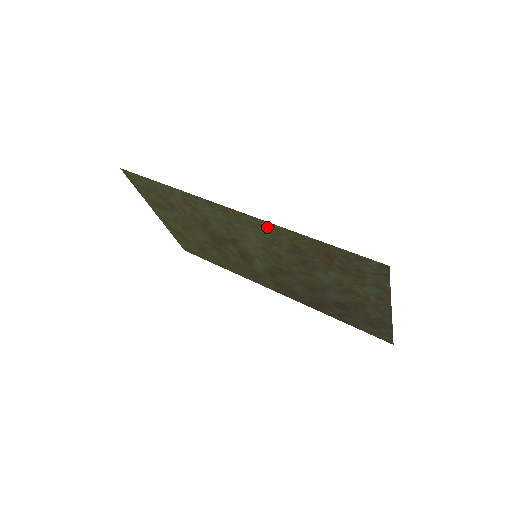
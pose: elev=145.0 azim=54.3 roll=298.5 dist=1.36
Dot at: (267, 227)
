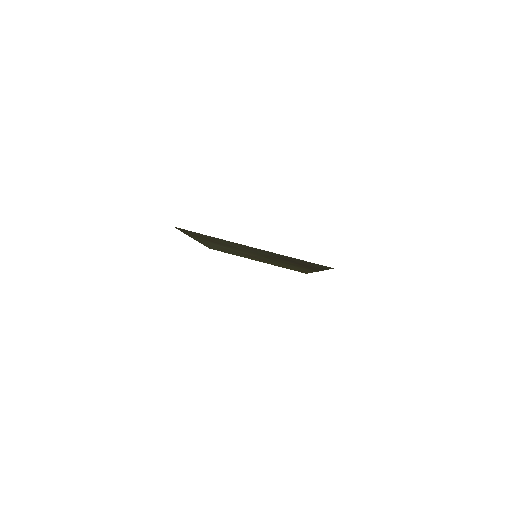
Dot at: (199, 239)
